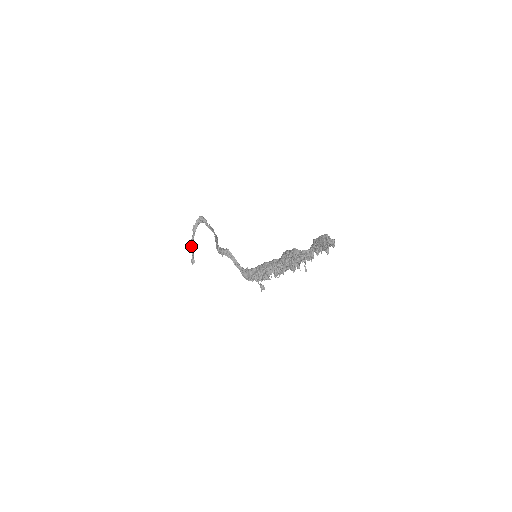
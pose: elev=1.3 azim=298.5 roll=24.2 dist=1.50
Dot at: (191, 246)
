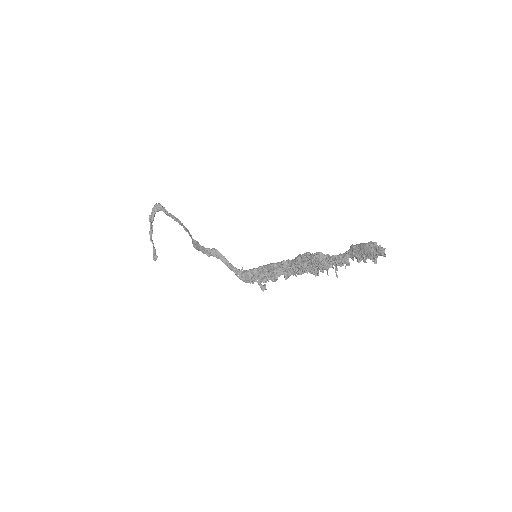
Dot at: (151, 240)
